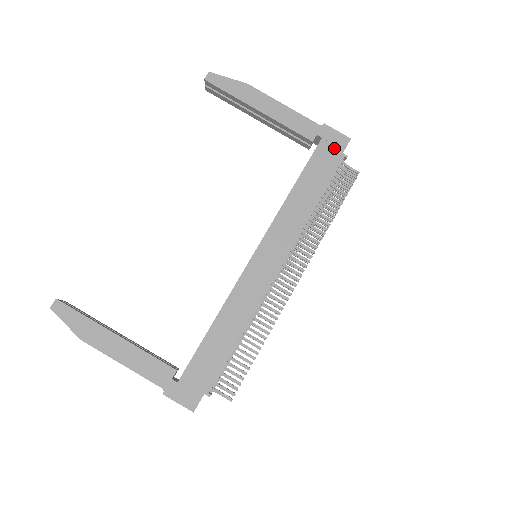
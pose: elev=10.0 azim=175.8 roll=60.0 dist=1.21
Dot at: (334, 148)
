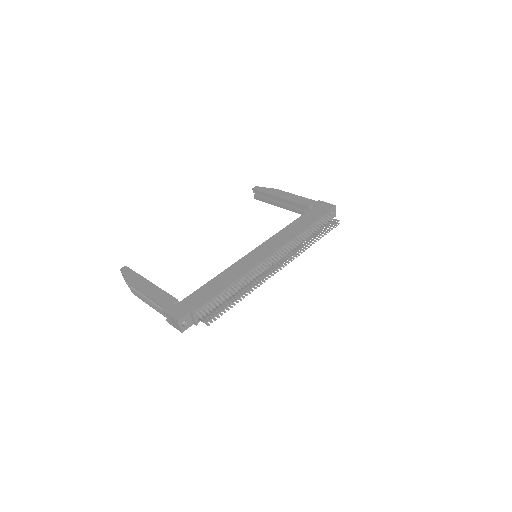
Dot at: (323, 209)
